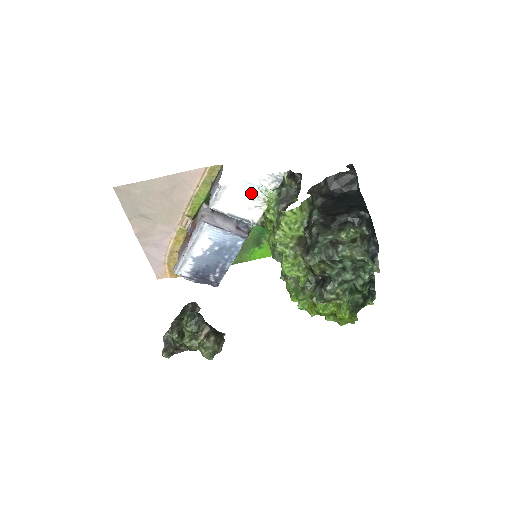
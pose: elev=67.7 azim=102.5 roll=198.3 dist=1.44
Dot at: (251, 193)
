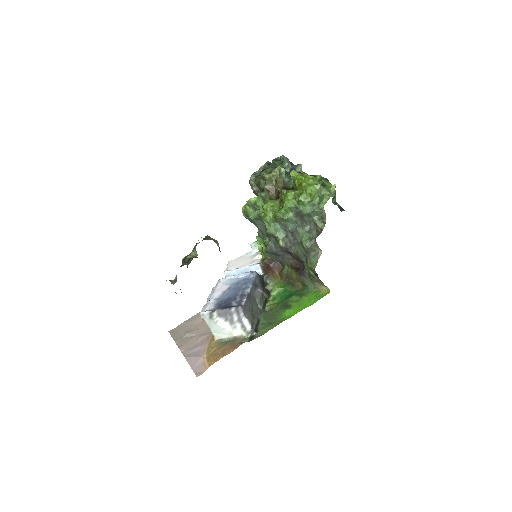
Dot at: (250, 257)
